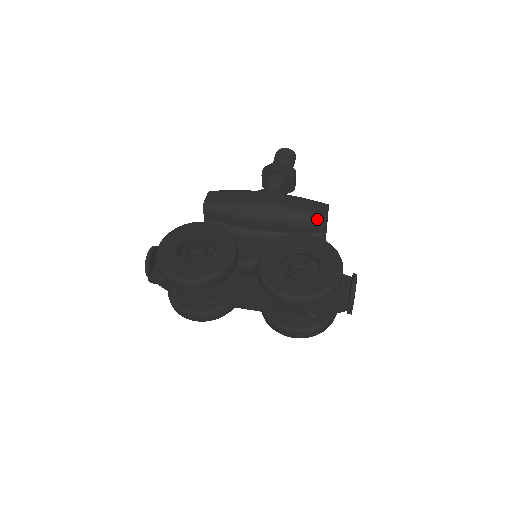
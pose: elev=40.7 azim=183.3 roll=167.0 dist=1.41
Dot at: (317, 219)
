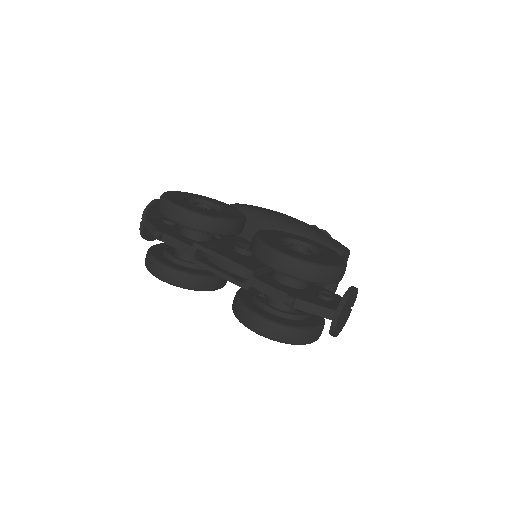
Dot at: (334, 249)
